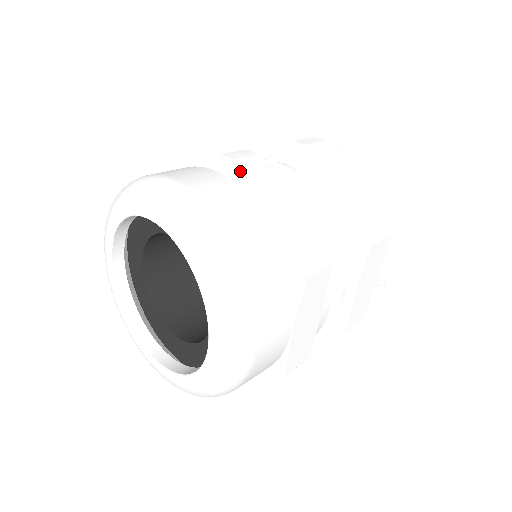
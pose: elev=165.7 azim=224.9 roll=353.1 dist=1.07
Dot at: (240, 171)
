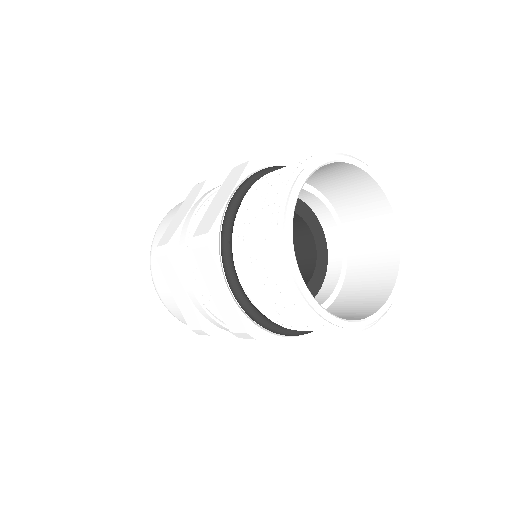
Dot at: (160, 266)
